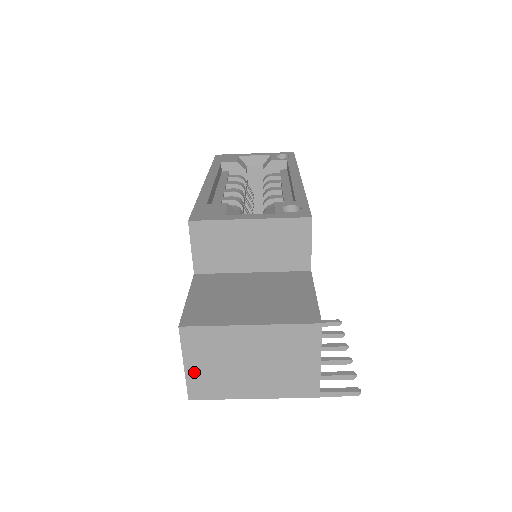
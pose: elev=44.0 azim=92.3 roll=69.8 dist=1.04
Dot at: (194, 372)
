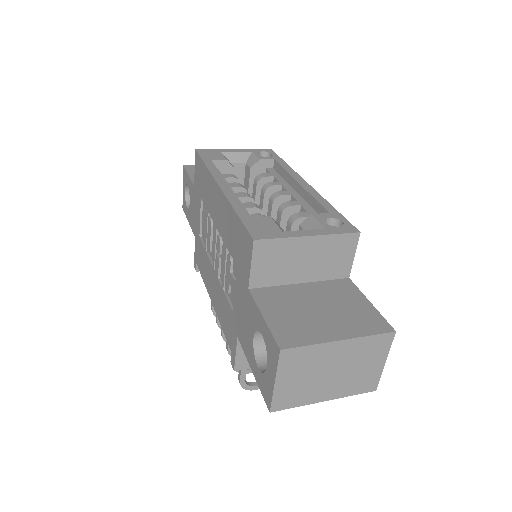
Dot at: (282, 387)
